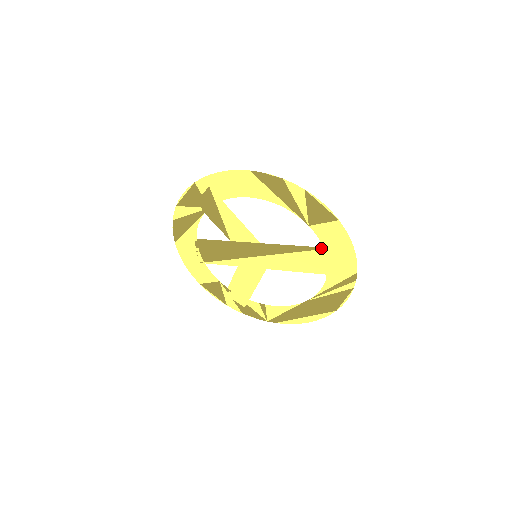
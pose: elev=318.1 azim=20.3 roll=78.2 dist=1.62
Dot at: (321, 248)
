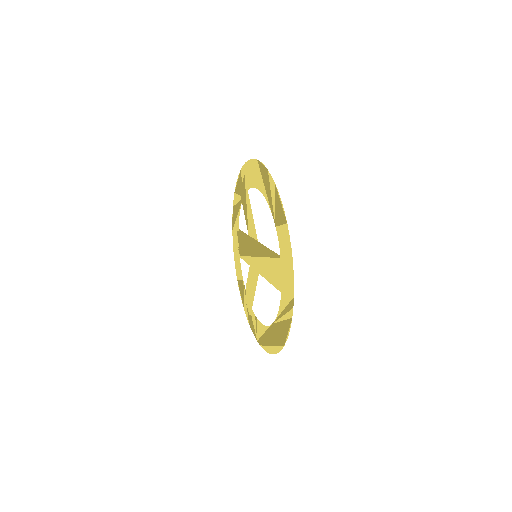
Dot at: (280, 256)
